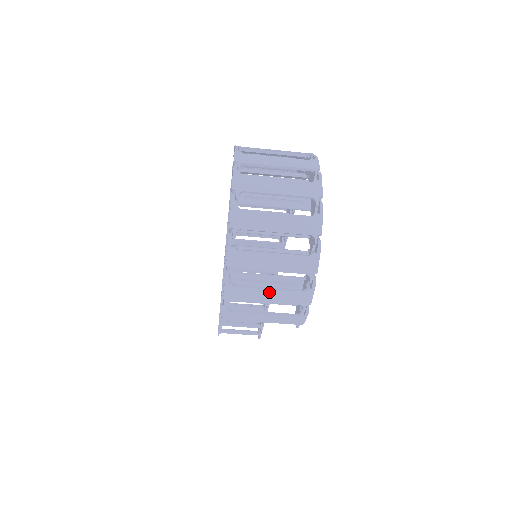
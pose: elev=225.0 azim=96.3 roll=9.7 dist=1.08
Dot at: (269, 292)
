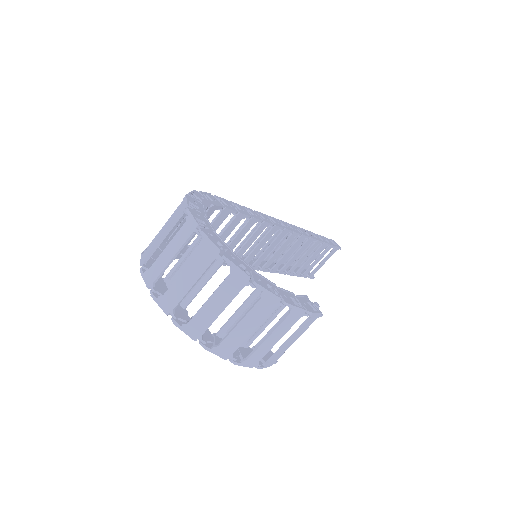
Dot at: (270, 338)
